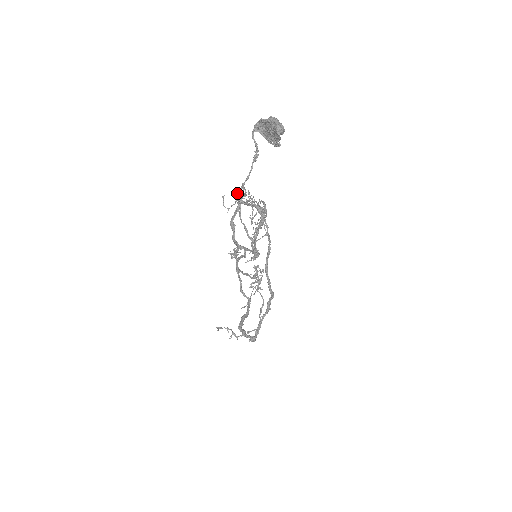
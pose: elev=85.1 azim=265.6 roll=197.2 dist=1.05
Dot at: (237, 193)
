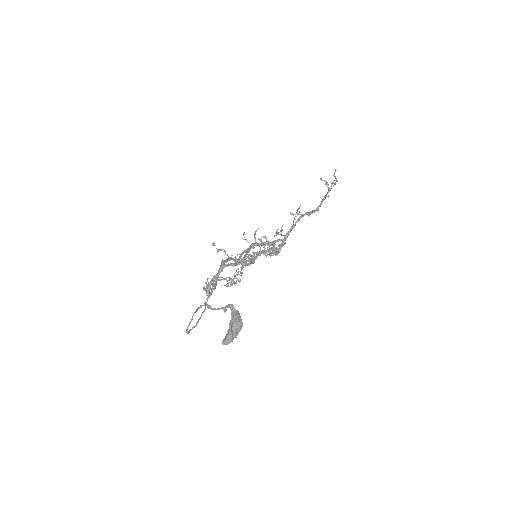
Dot at: (246, 252)
